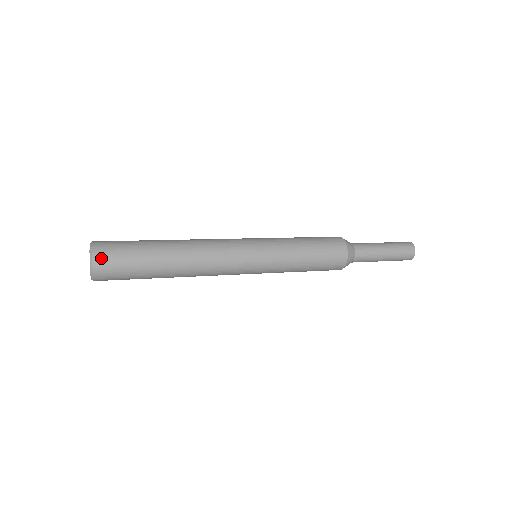
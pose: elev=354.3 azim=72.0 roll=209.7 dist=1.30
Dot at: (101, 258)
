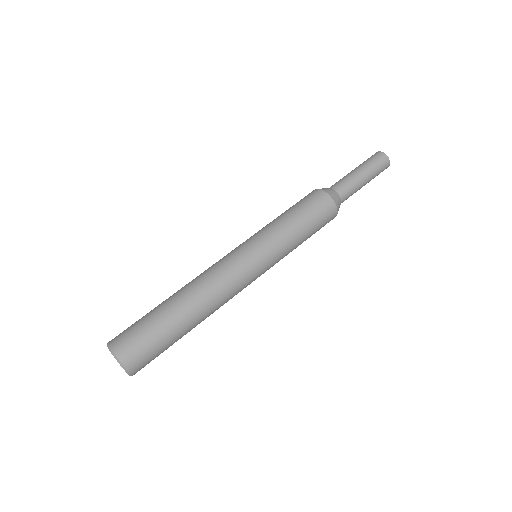
Dot at: (137, 367)
